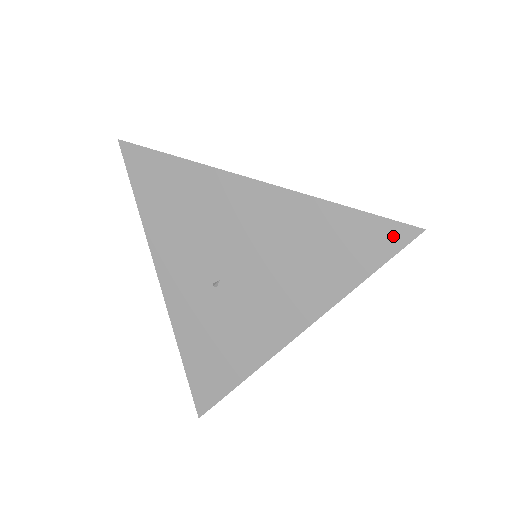
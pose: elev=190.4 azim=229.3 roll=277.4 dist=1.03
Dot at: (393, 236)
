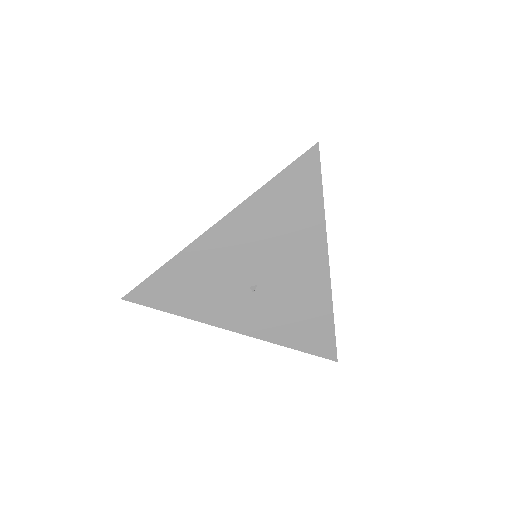
Dot at: occluded
